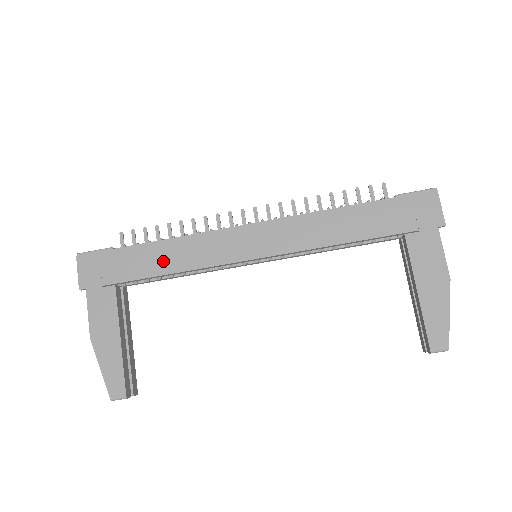
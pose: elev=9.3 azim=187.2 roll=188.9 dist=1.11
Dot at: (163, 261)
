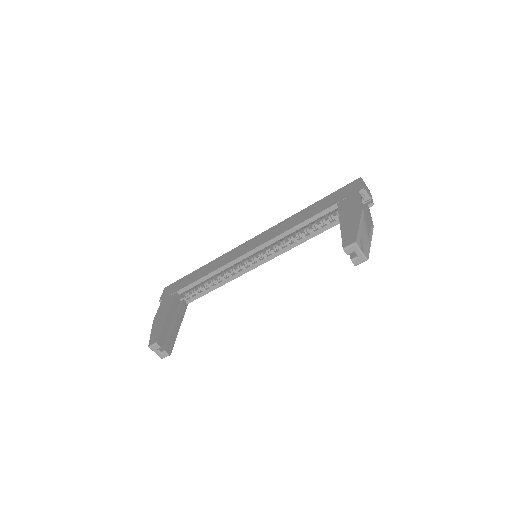
Dot at: (203, 272)
